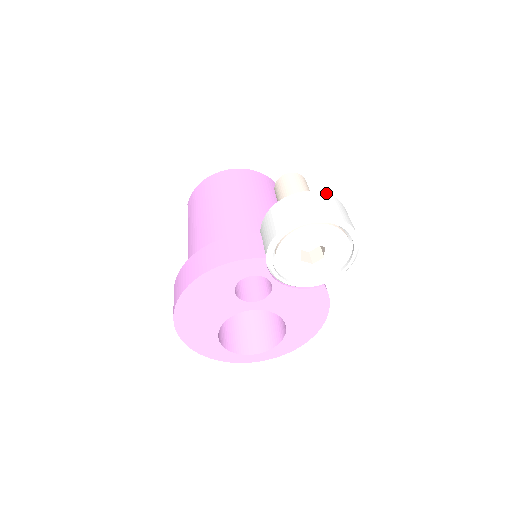
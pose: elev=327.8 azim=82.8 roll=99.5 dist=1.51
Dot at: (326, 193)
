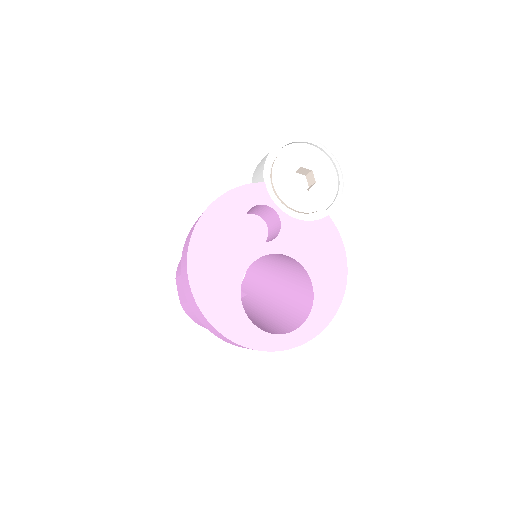
Dot at: occluded
